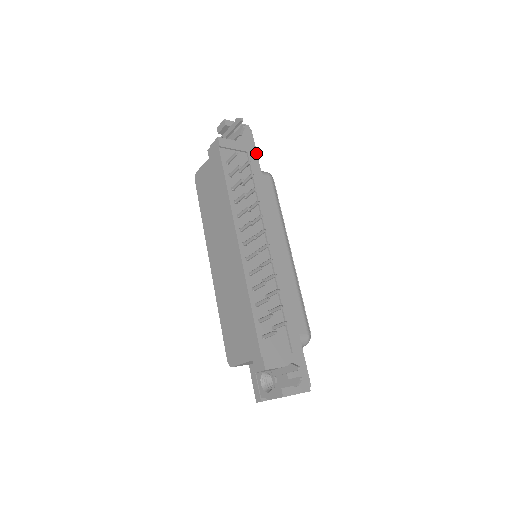
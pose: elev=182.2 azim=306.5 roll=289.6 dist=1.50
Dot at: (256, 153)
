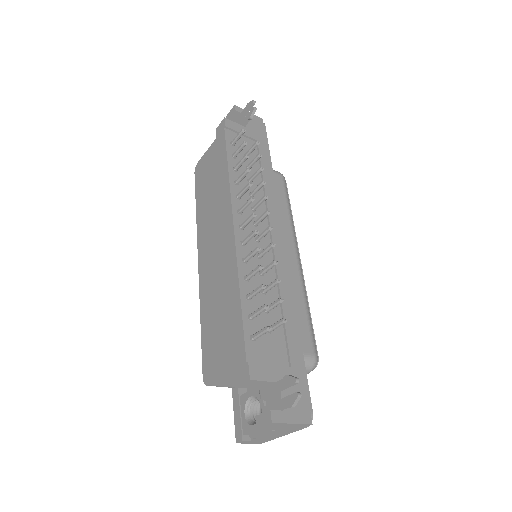
Dot at: (267, 145)
